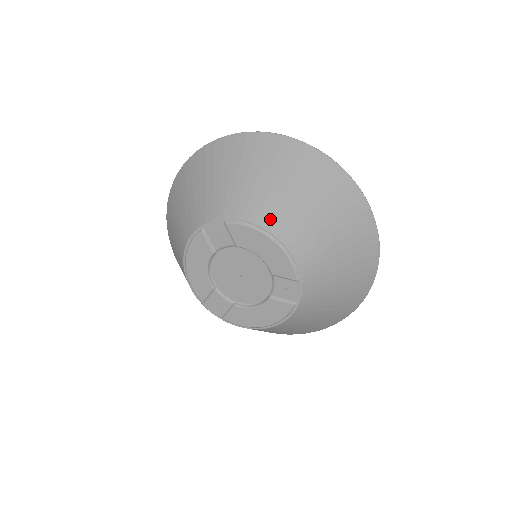
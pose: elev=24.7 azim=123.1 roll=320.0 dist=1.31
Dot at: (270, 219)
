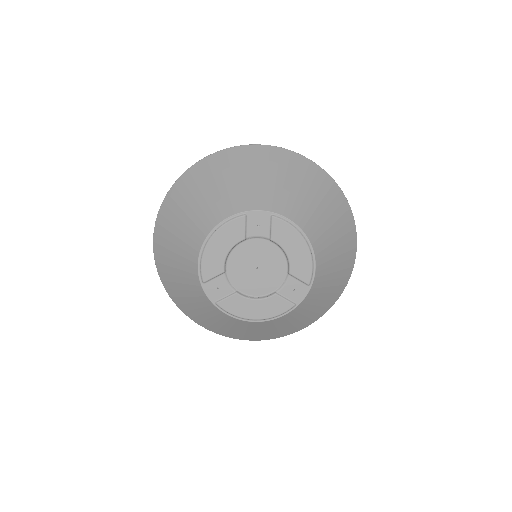
Dot at: (308, 227)
